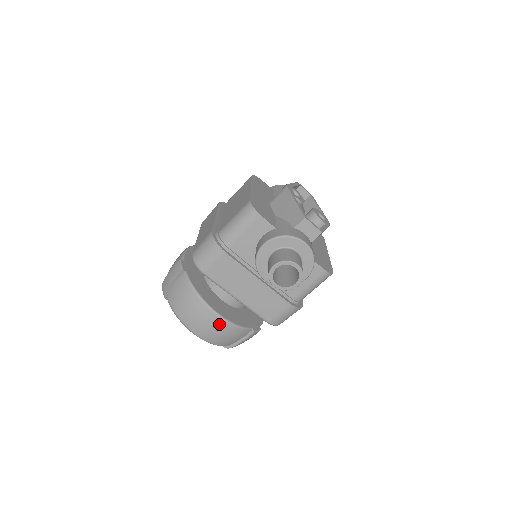
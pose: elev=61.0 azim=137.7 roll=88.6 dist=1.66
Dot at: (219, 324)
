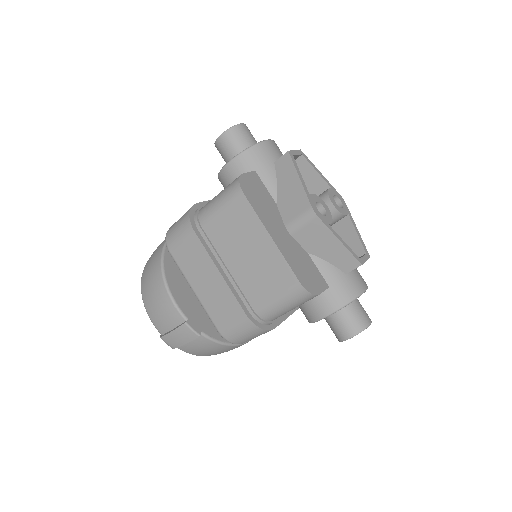
Dot at: occluded
